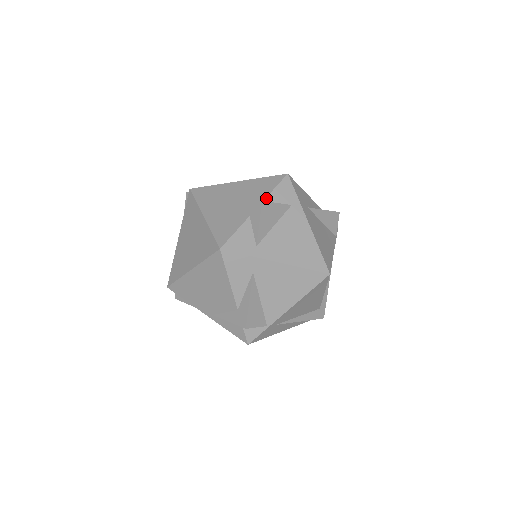
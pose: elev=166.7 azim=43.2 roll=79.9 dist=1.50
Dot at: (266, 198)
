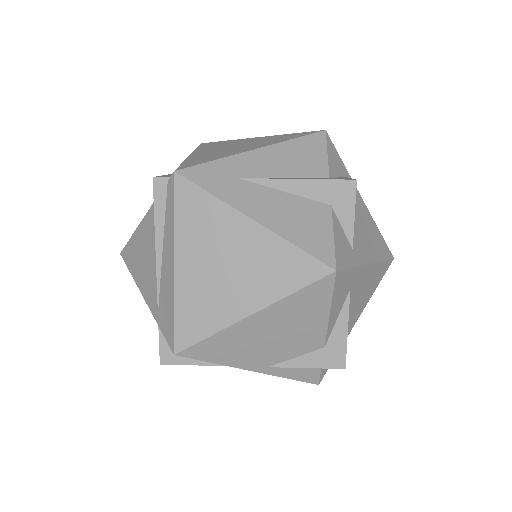
Dot at: (329, 172)
